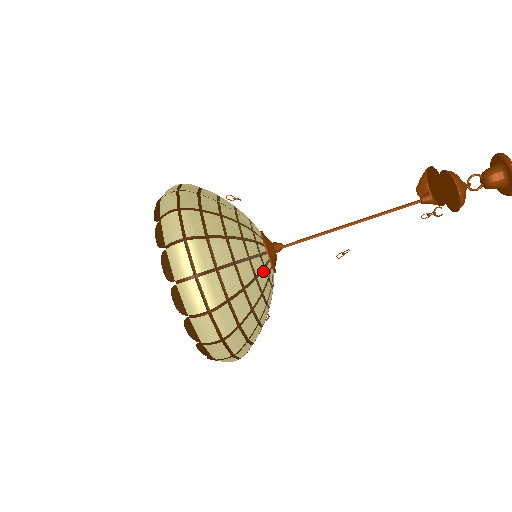
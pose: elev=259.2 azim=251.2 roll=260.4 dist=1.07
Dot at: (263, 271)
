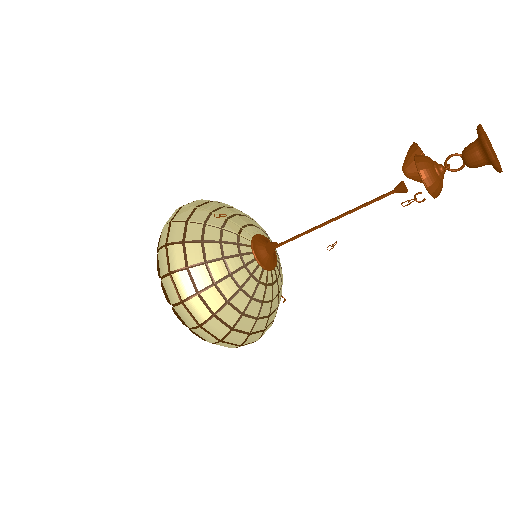
Dot at: (250, 279)
